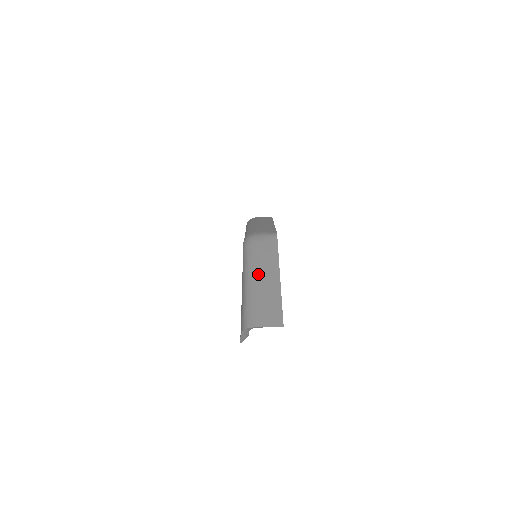
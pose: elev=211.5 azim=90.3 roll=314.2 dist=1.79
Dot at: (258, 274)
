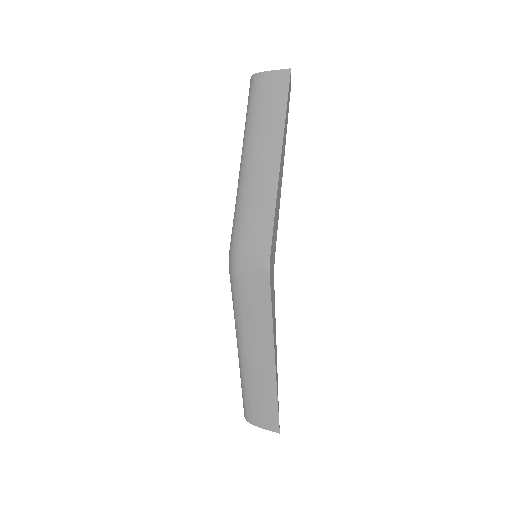
Dot at: (249, 350)
